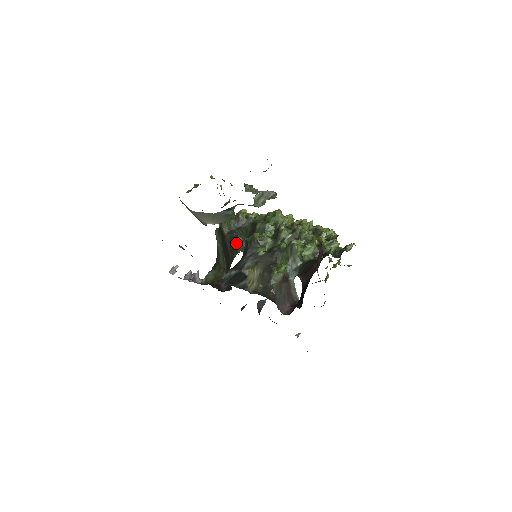
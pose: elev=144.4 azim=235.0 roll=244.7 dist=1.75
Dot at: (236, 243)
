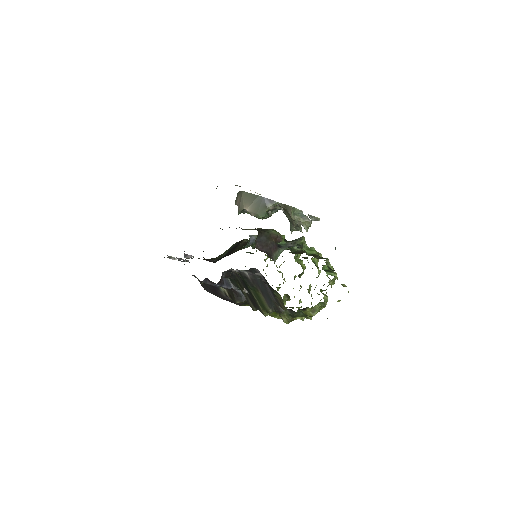
Dot at: (249, 241)
